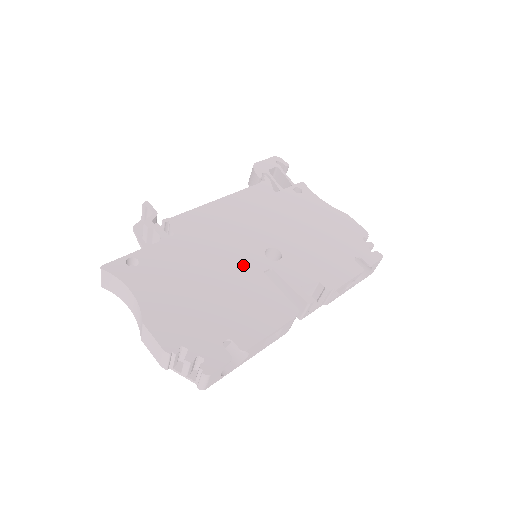
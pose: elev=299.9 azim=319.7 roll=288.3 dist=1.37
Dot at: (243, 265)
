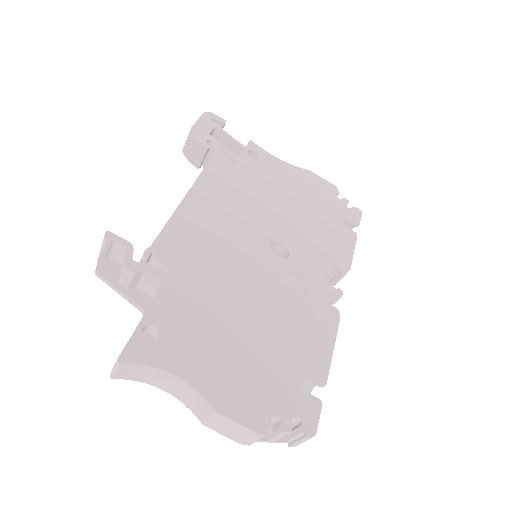
Dot at: (263, 278)
